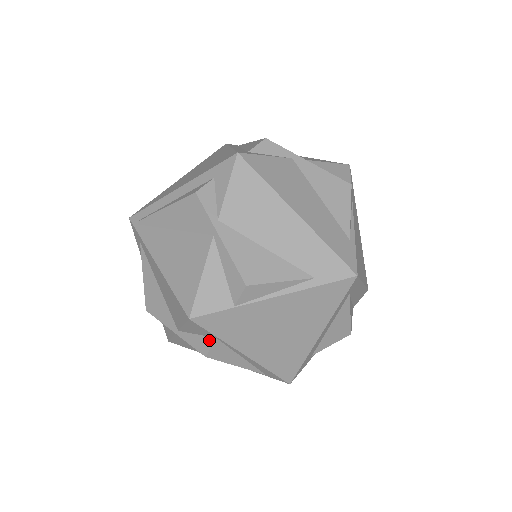
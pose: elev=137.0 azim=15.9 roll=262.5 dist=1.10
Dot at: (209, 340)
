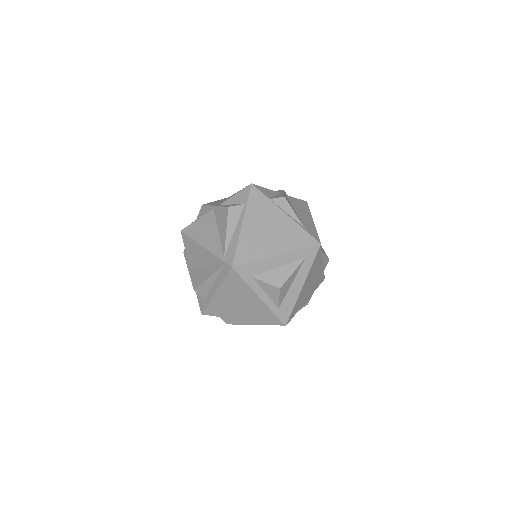
Dot at: (239, 204)
